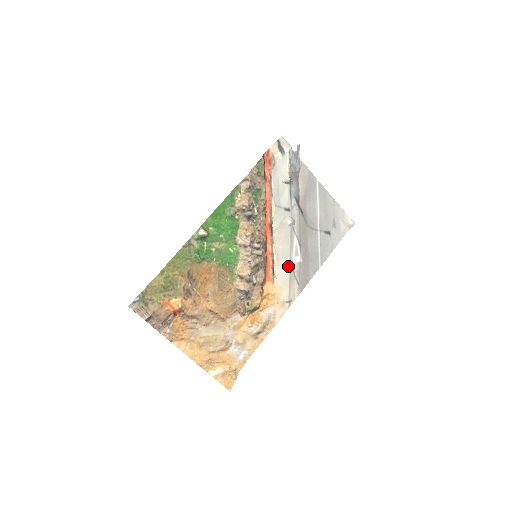
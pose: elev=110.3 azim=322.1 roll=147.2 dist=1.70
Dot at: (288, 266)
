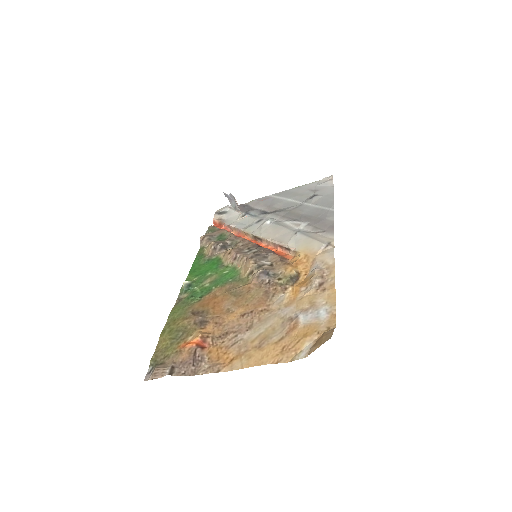
Dot at: (297, 235)
